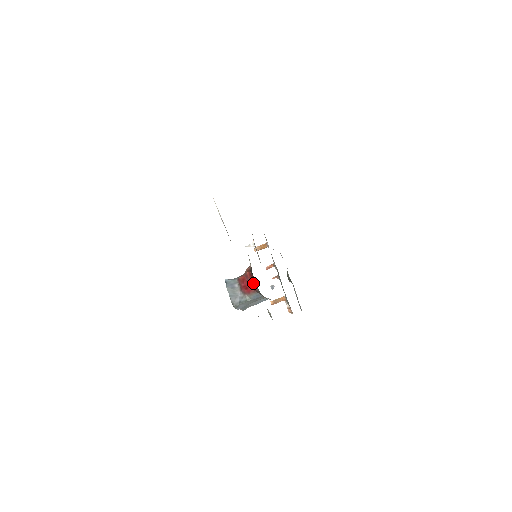
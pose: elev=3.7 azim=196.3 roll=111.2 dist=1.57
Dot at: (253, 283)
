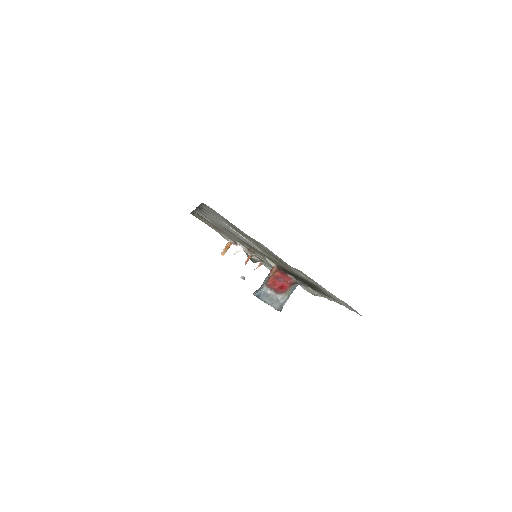
Dot at: (289, 279)
